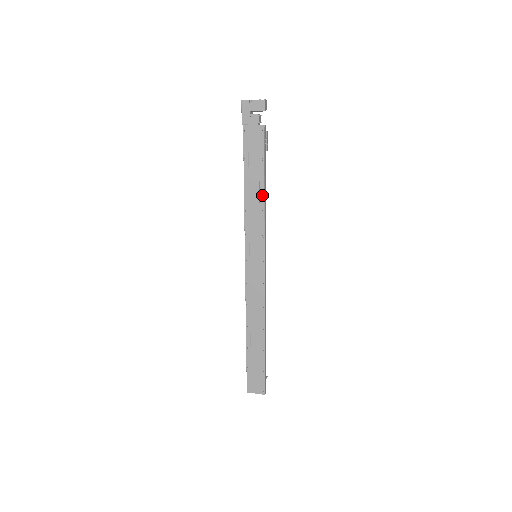
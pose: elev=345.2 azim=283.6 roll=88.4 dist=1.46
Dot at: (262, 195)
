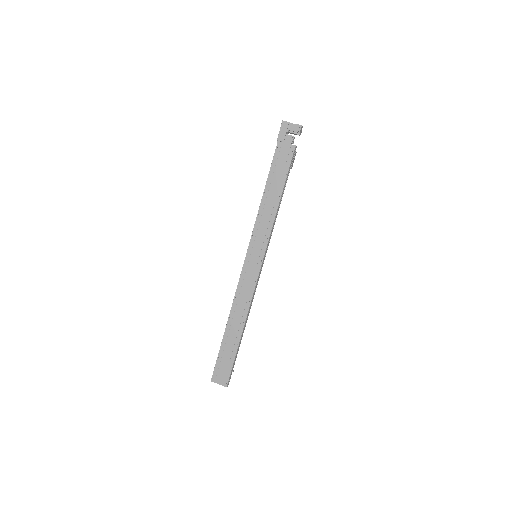
Dot at: (277, 203)
